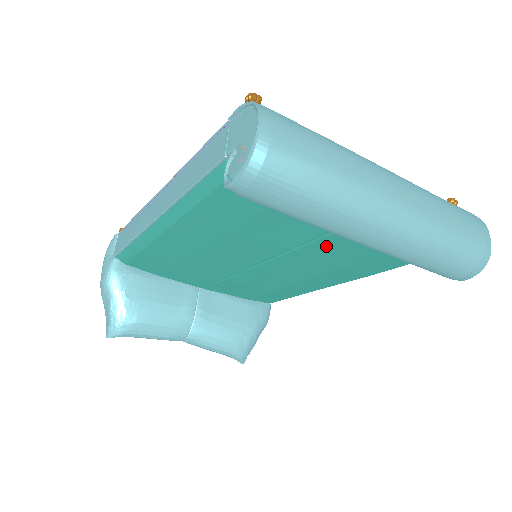
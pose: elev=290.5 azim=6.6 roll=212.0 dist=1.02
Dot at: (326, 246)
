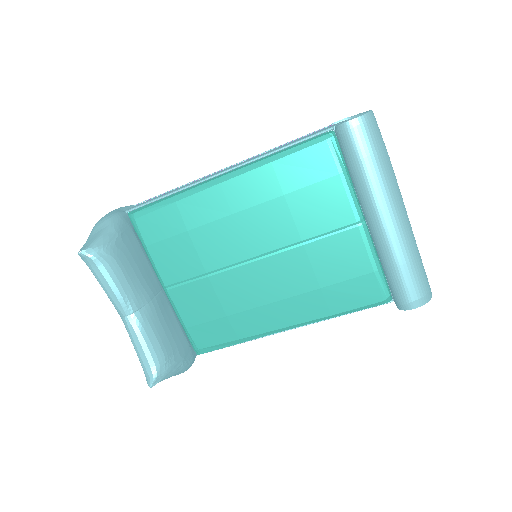
Dot at: (330, 247)
